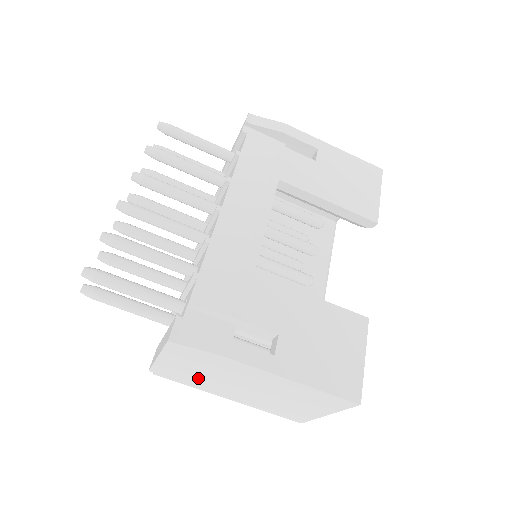
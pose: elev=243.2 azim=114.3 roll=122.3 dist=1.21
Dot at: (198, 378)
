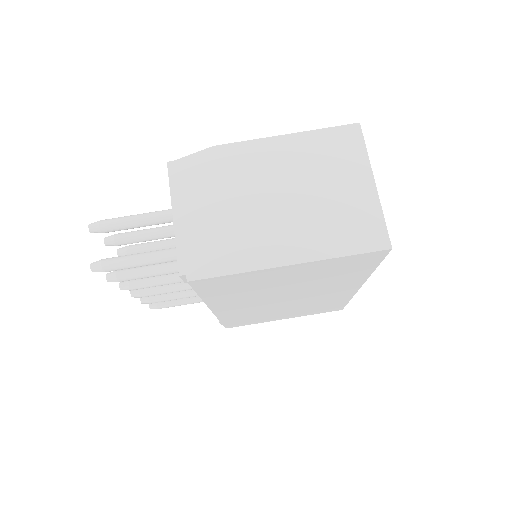
Dot at: (228, 231)
